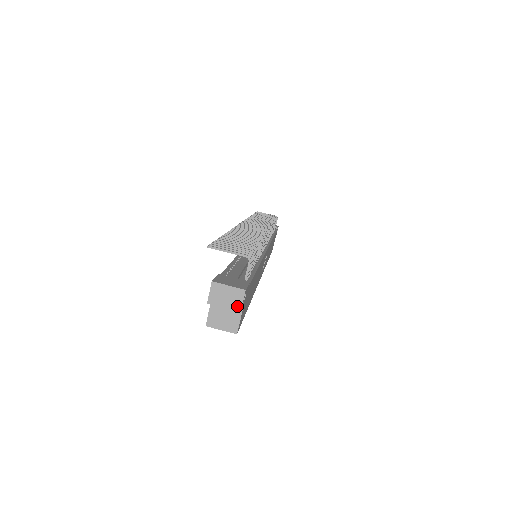
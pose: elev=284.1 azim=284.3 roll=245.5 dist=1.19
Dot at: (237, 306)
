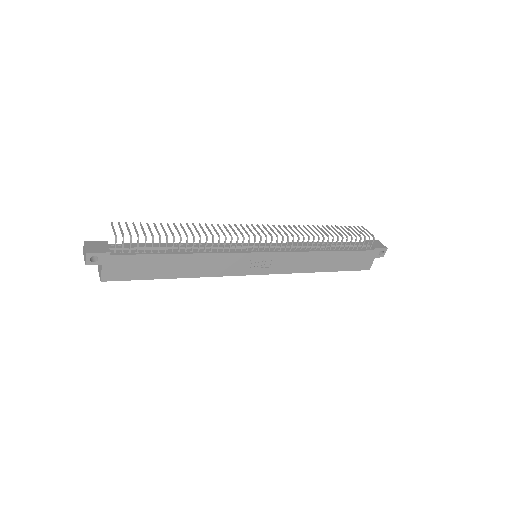
Dot at: (85, 261)
